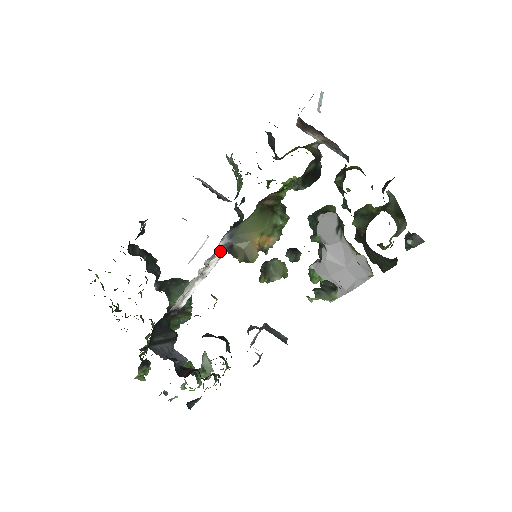
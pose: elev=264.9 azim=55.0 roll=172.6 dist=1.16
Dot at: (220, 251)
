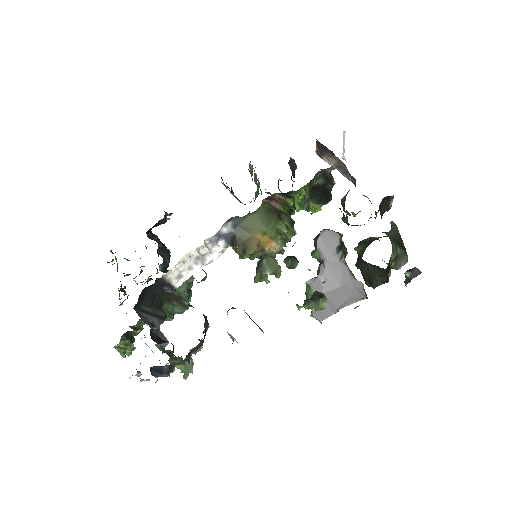
Dot at: (224, 242)
